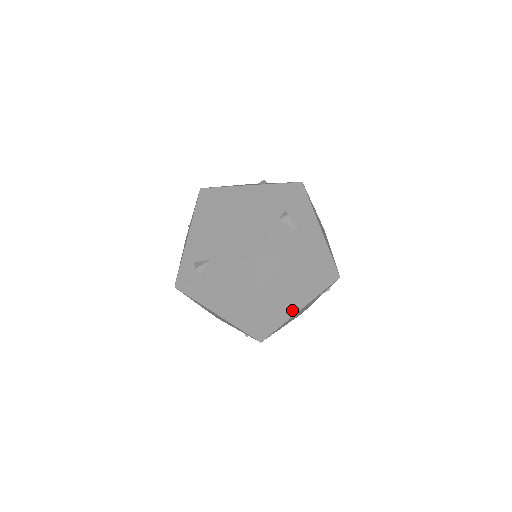
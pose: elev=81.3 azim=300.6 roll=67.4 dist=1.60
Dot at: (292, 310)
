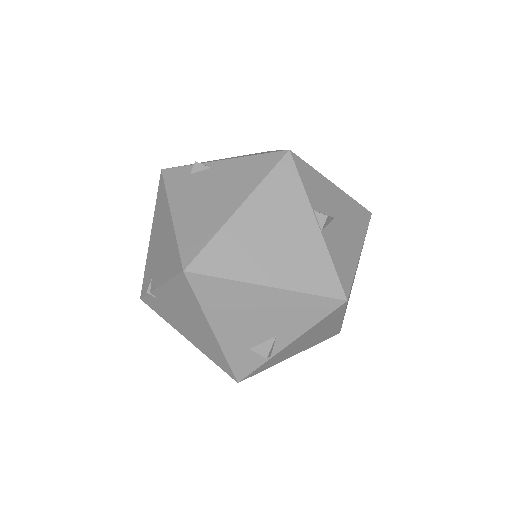
Dot at: occluded
